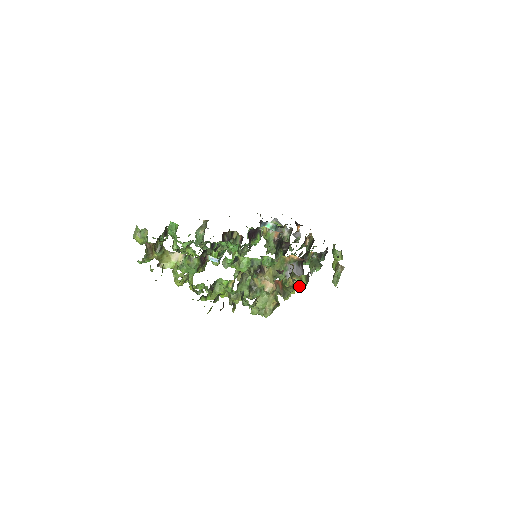
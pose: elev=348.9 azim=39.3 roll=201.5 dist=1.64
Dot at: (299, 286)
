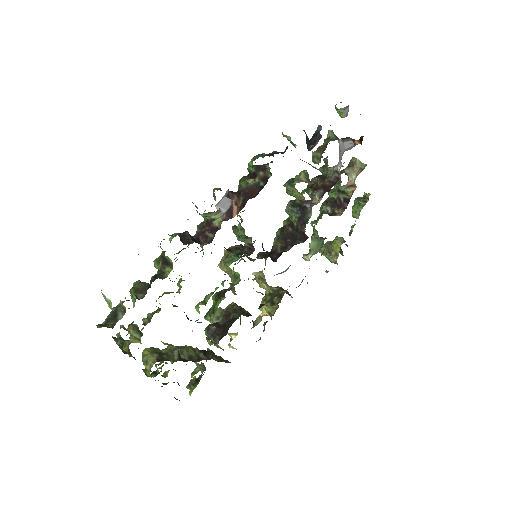
Dot at: occluded
